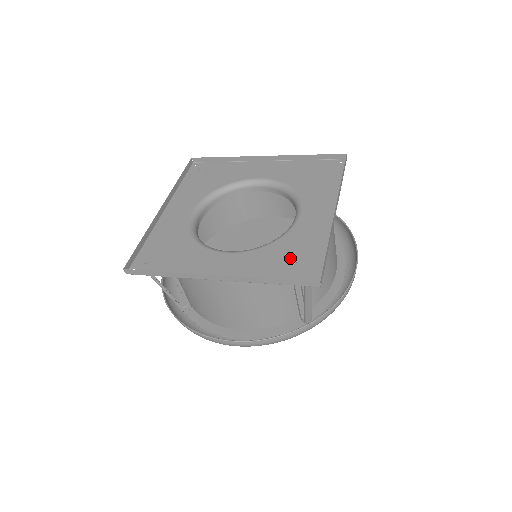
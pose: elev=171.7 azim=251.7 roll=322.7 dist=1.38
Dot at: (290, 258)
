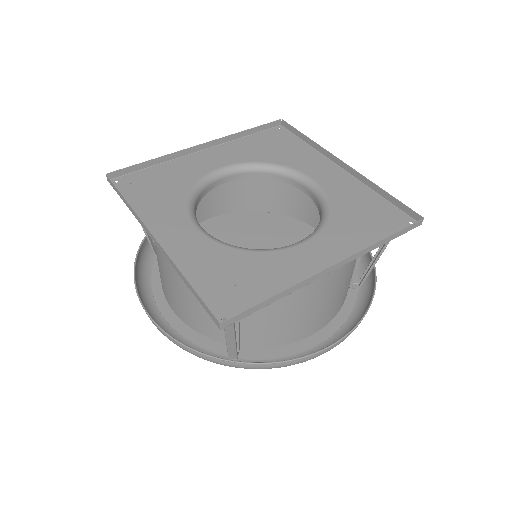
Dot at: (235, 277)
